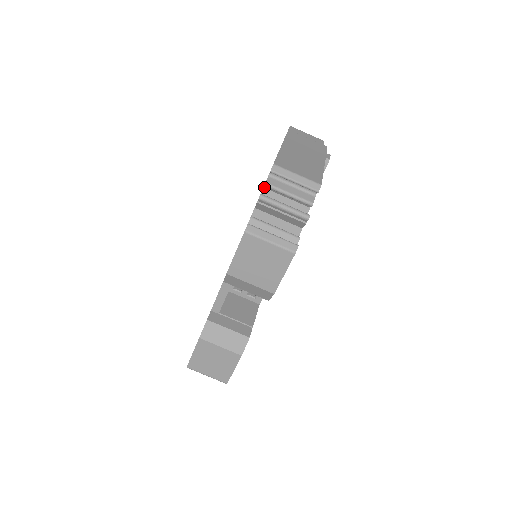
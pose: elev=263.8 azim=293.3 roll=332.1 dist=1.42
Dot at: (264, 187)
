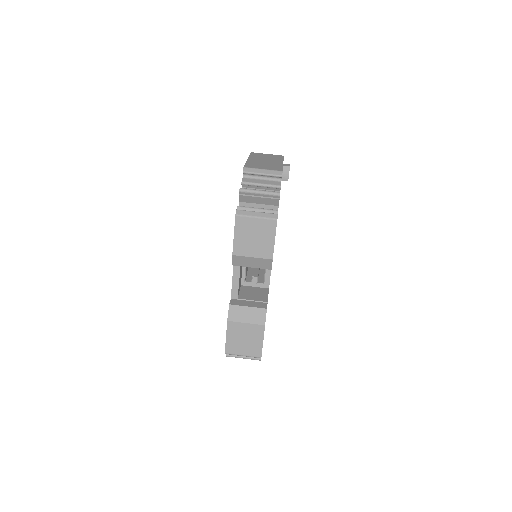
Dot at: (242, 187)
